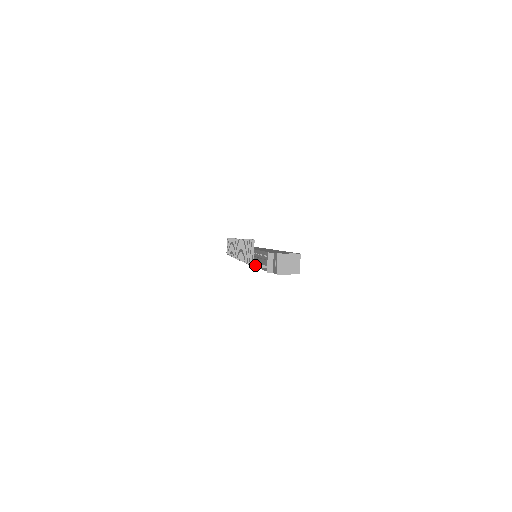
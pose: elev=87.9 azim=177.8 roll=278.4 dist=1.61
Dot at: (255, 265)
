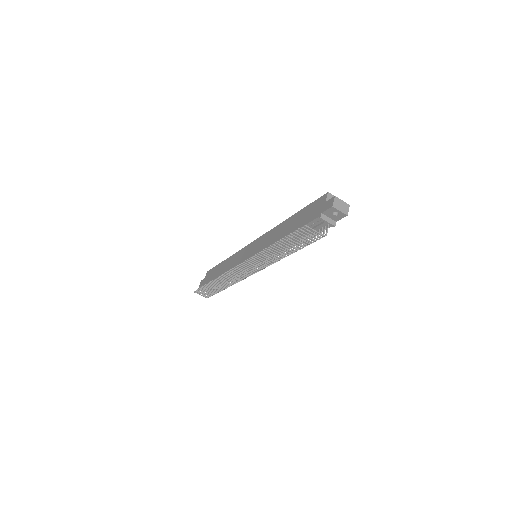
Dot at: (314, 239)
